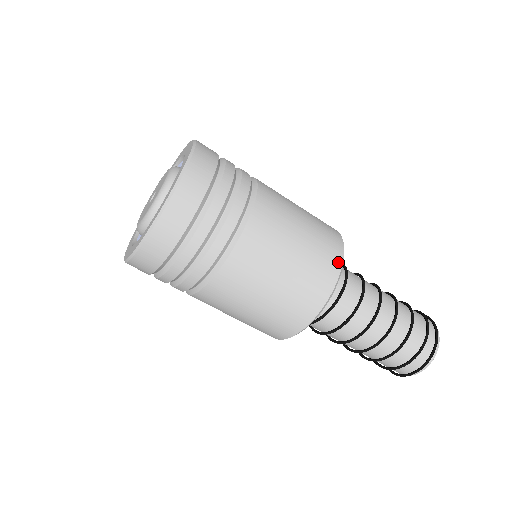
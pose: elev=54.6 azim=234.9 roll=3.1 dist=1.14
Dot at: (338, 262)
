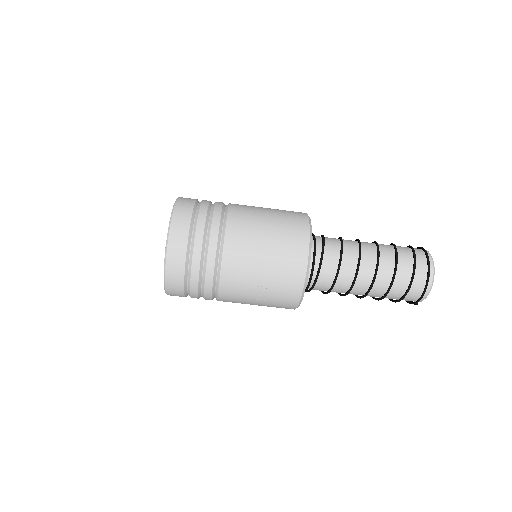
Dot at: occluded
